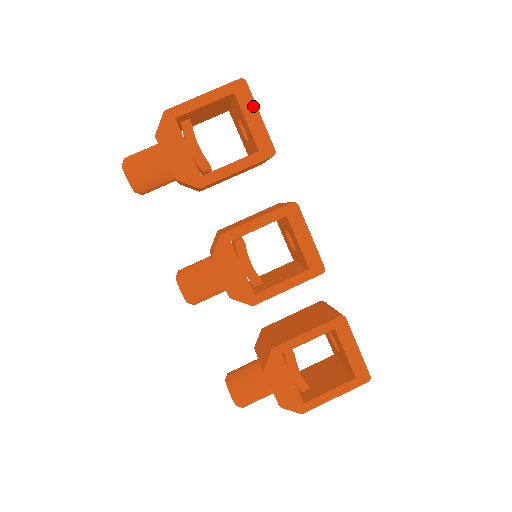
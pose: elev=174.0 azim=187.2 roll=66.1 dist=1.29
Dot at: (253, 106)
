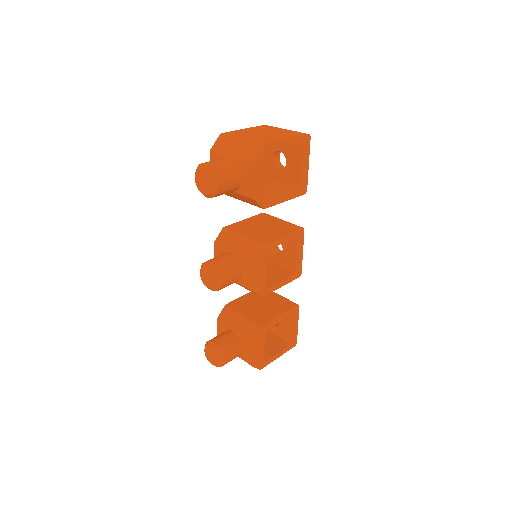
Dot at: (308, 156)
